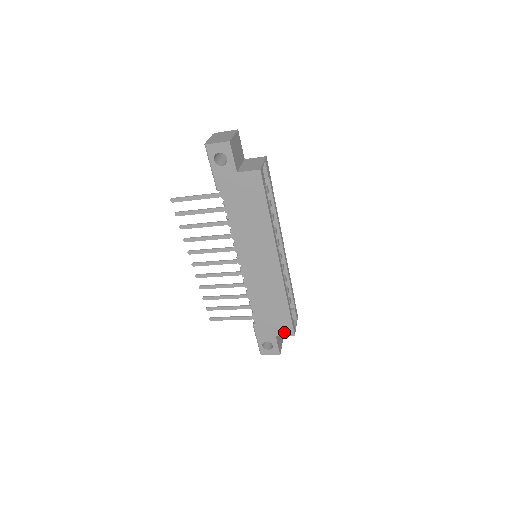
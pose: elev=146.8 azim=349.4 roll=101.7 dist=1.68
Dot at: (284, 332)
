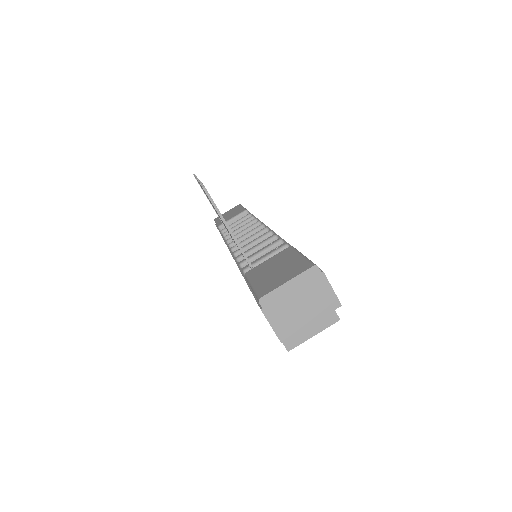
Dot at: occluded
